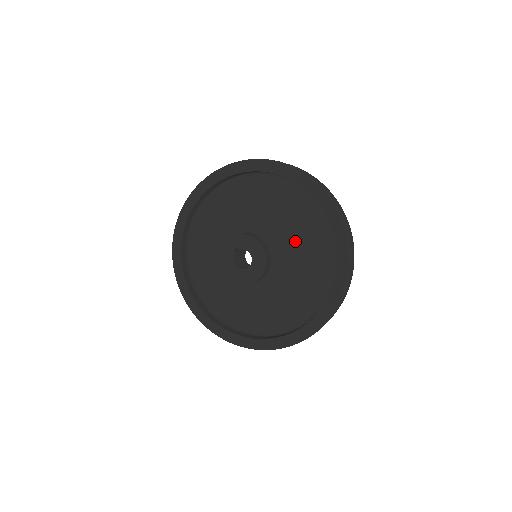
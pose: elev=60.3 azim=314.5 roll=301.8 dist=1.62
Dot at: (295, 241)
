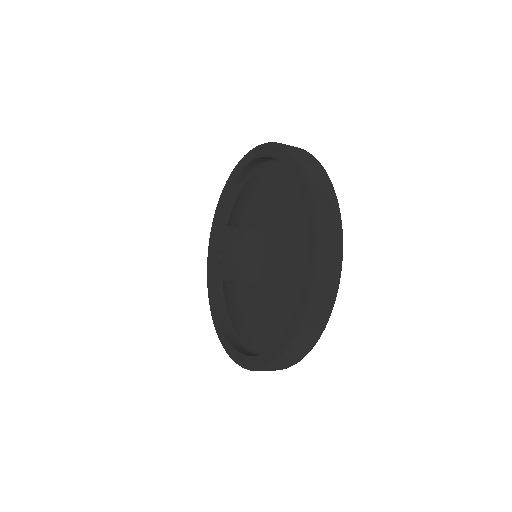
Dot at: (267, 210)
